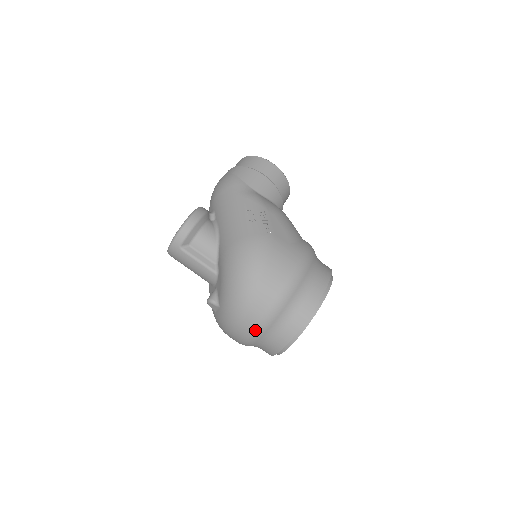
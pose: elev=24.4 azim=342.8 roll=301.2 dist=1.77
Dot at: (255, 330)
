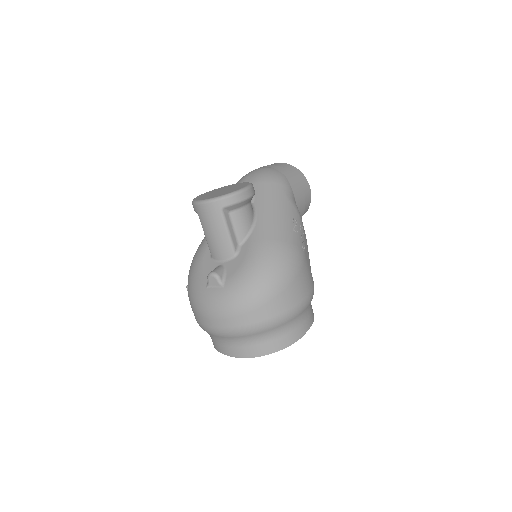
Dot at: (247, 328)
